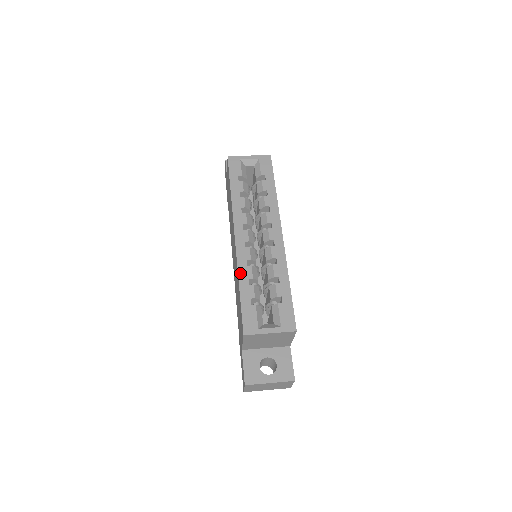
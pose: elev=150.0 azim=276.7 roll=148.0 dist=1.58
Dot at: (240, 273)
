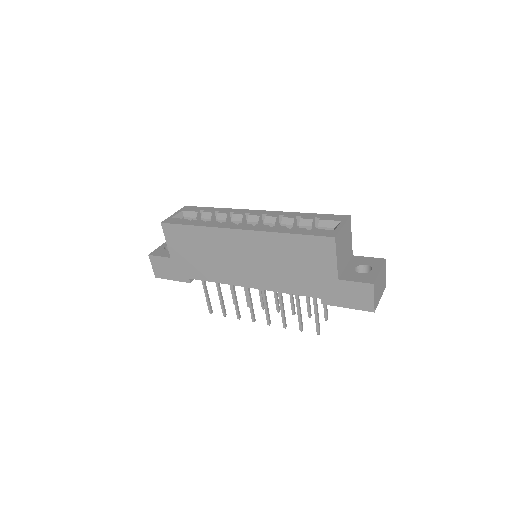
Dot at: (276, 231)
